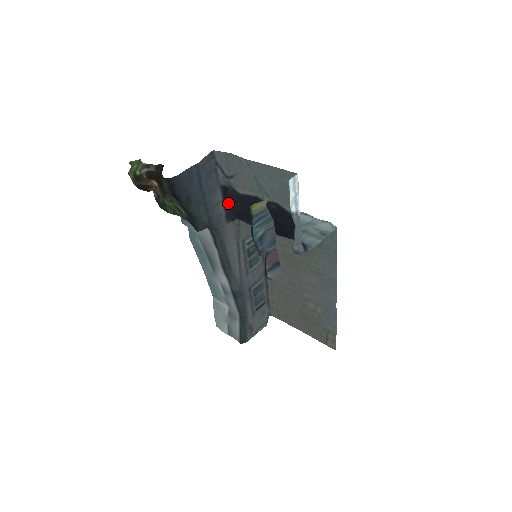
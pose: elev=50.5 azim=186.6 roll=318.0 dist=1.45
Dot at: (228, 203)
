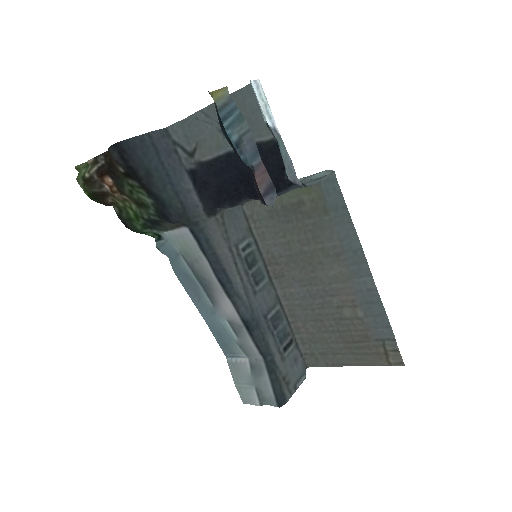
Dot at: (201, 189)
